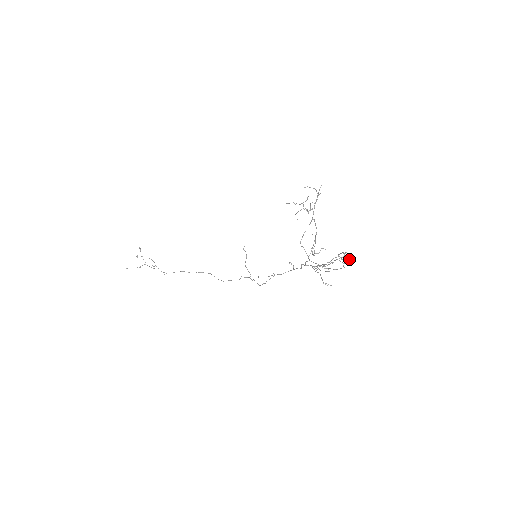
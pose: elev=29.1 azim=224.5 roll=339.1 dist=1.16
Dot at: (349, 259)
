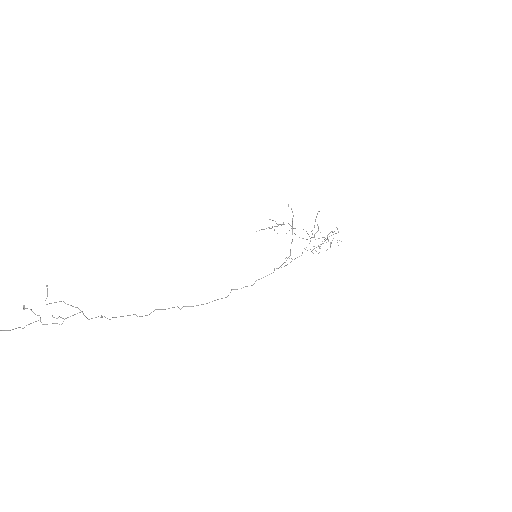
Dot at: (332, 240)
